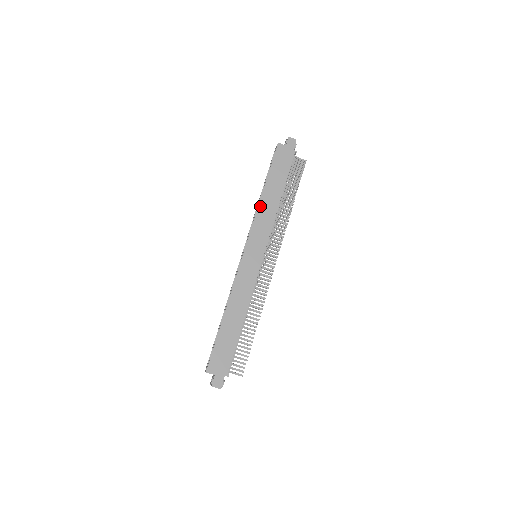
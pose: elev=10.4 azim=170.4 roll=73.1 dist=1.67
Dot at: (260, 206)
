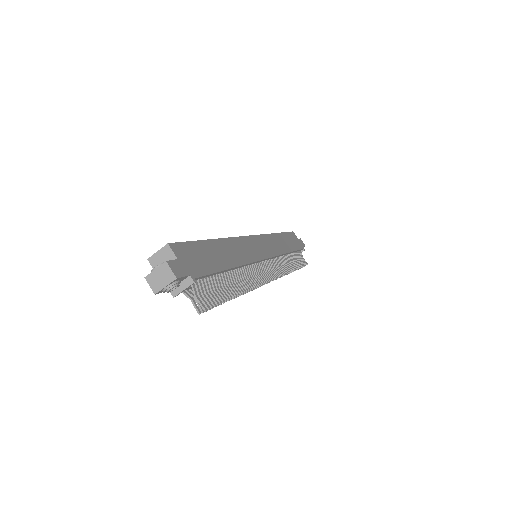
Dot at: (274, 235)
